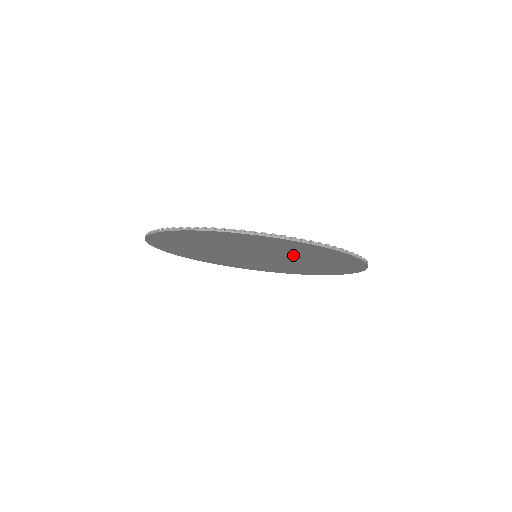
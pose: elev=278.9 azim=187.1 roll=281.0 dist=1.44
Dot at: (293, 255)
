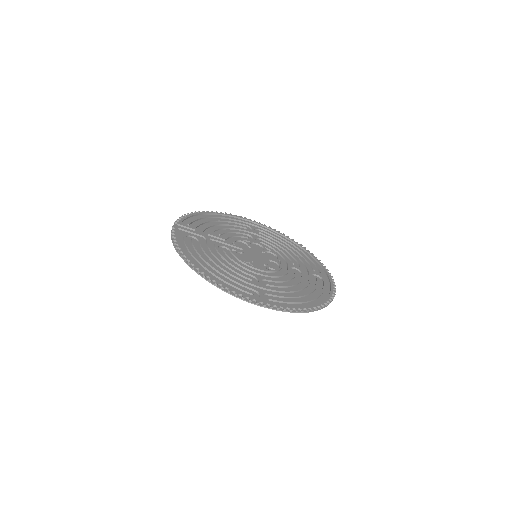
Dot at: occluded
